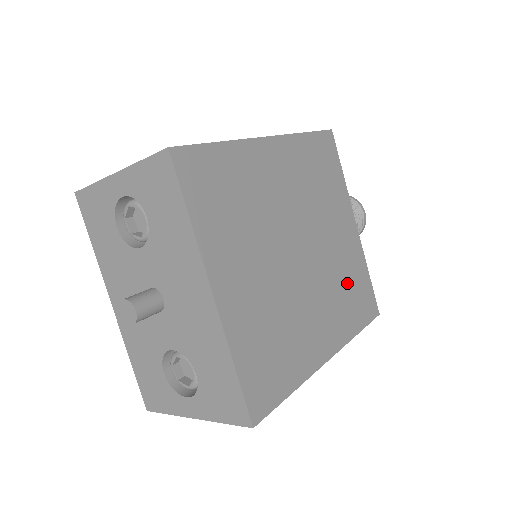
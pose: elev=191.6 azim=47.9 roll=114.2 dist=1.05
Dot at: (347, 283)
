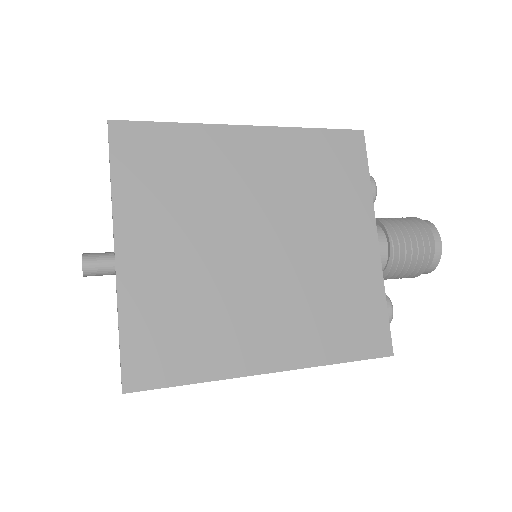
Dot at: (336, 300)
